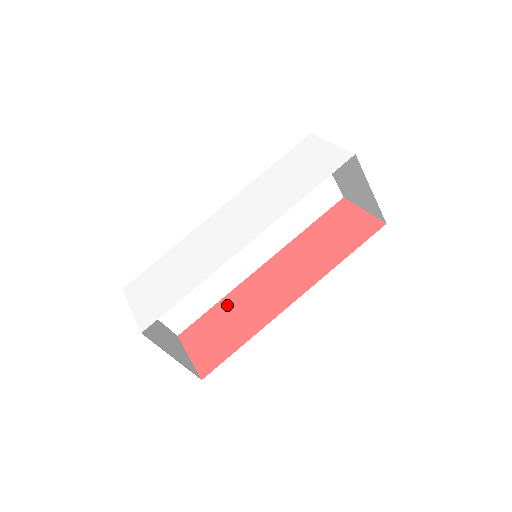
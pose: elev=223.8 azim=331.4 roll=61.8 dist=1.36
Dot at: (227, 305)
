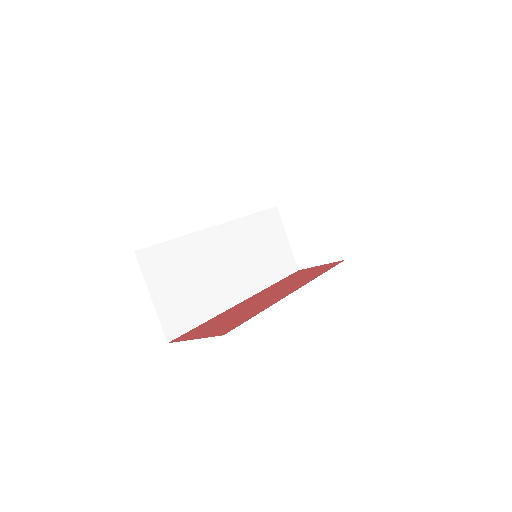
Dot at: (222, 316)
